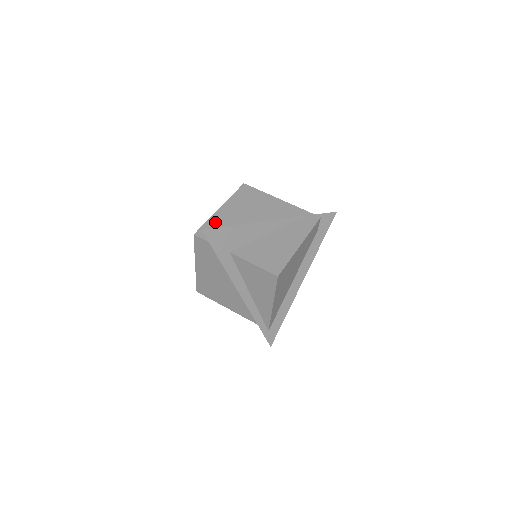
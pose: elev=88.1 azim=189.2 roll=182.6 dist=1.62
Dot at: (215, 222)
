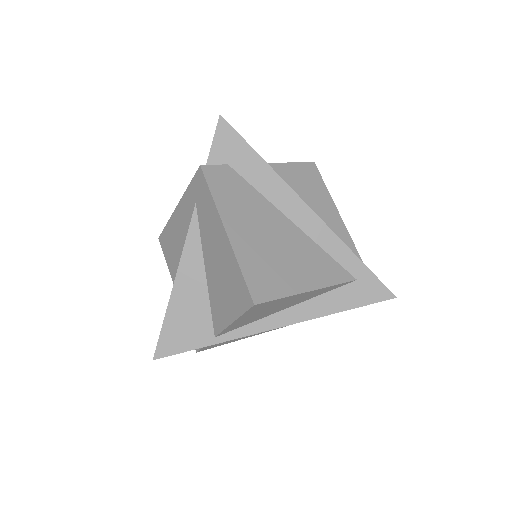
Dot at: occluded
